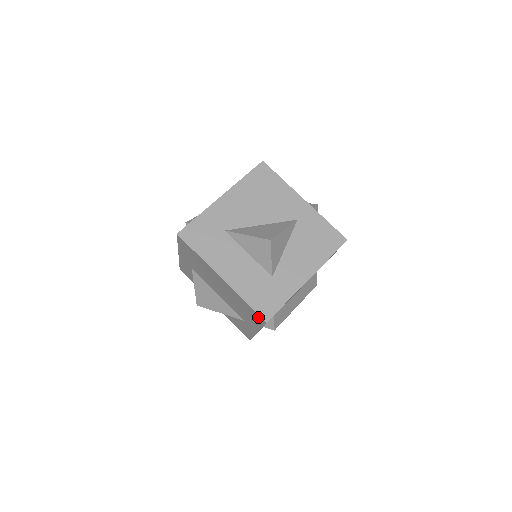
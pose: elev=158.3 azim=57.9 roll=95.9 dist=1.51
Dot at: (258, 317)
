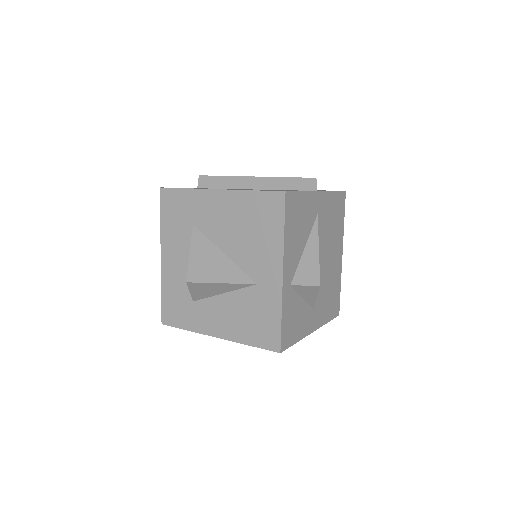
Dot at: occluded
